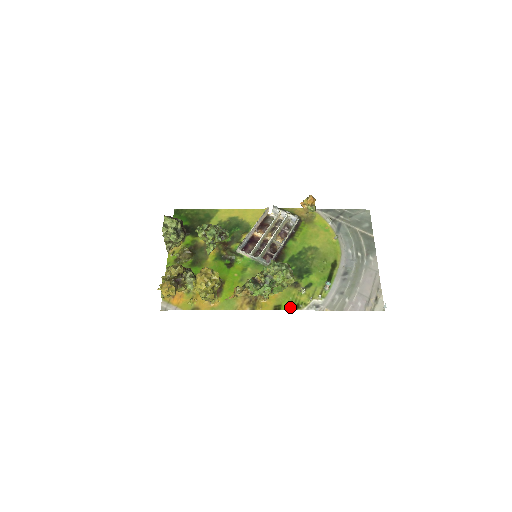
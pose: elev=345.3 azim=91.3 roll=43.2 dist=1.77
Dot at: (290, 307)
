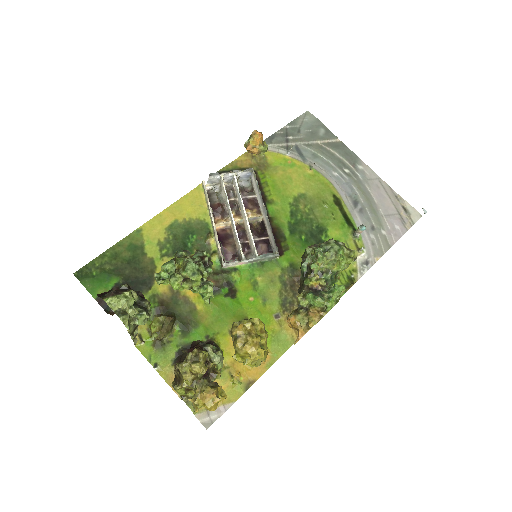
Dot at: (345, 287)
